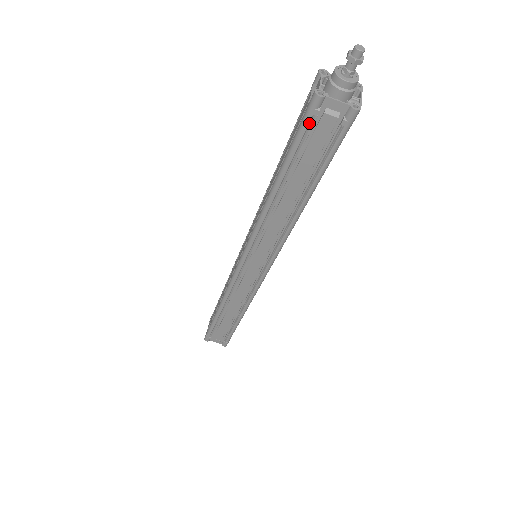
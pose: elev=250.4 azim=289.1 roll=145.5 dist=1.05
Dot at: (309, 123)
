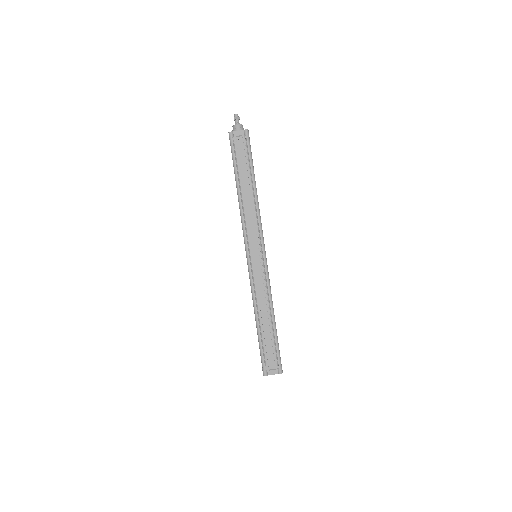
Dot at: (233, 145)
